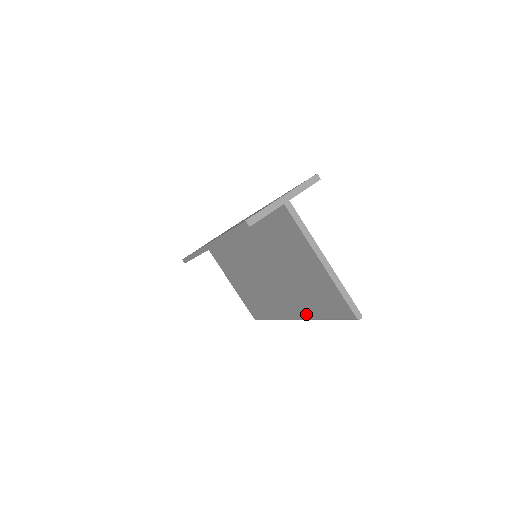
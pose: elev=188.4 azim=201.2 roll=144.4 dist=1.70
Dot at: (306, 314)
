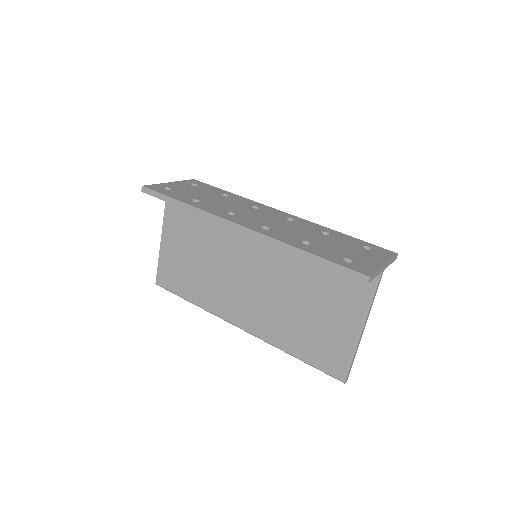
Dot at: (269, 337)
